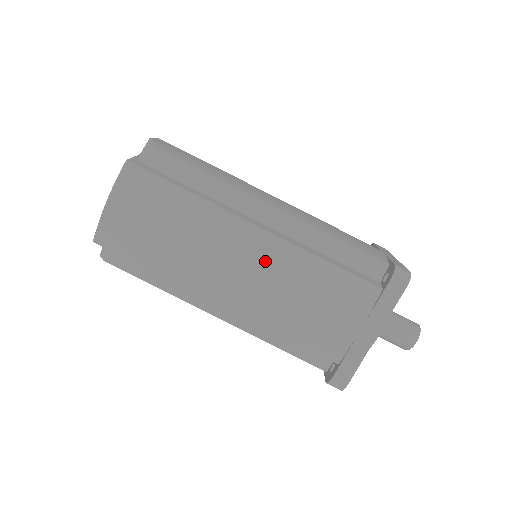
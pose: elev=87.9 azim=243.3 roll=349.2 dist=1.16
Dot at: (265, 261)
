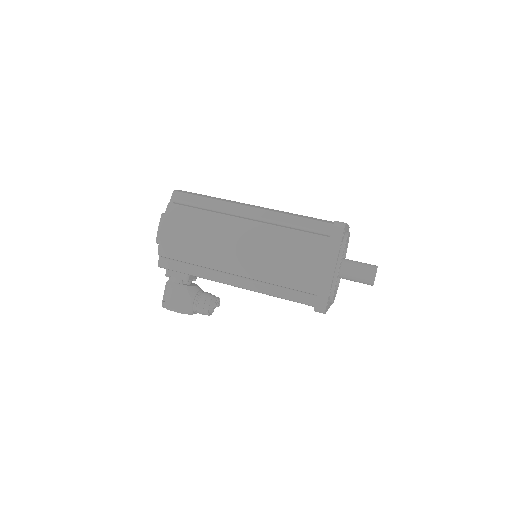
Dot at: occluded
